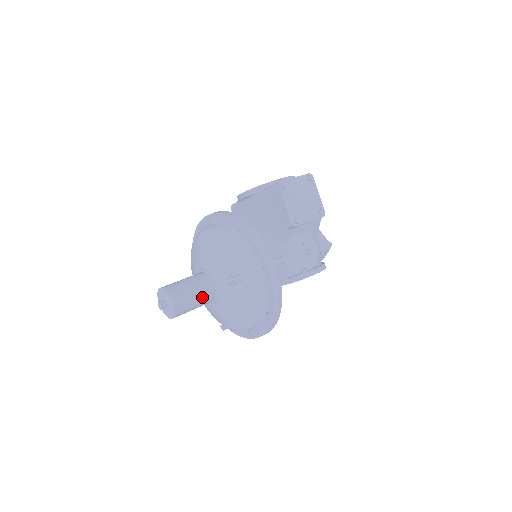
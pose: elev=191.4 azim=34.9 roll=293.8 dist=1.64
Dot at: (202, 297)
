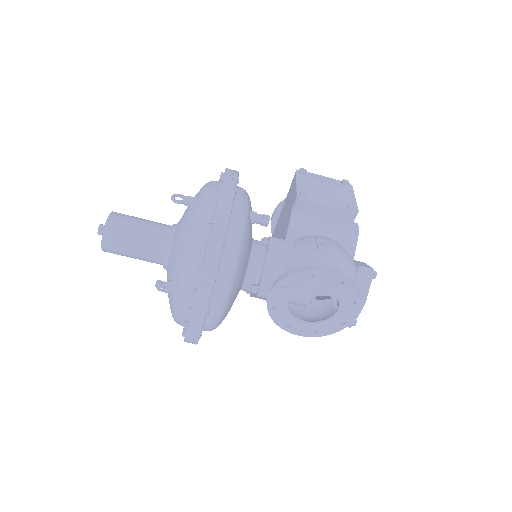
Dot at: (148, 231)
